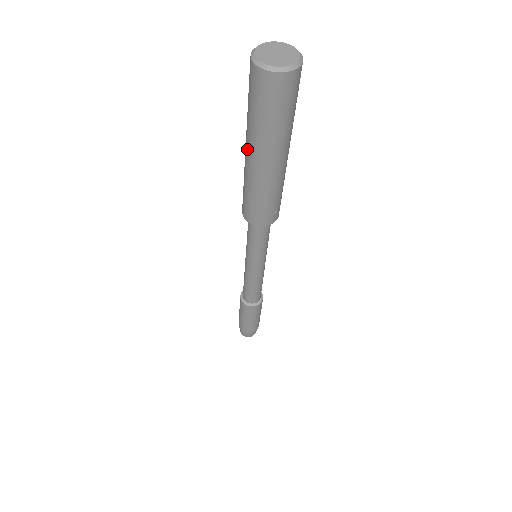
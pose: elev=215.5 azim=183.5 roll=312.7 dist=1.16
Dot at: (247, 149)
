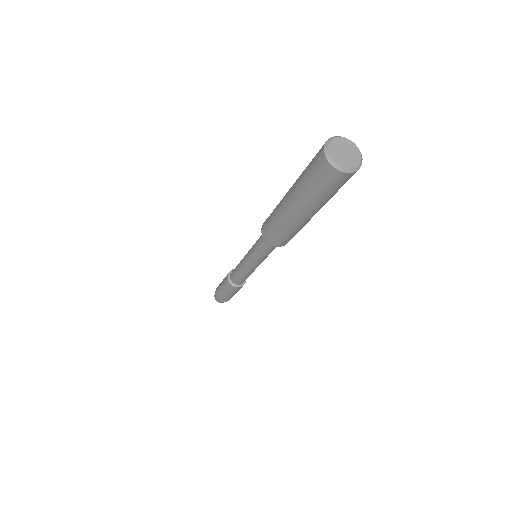
Dot at: (302, 213)
